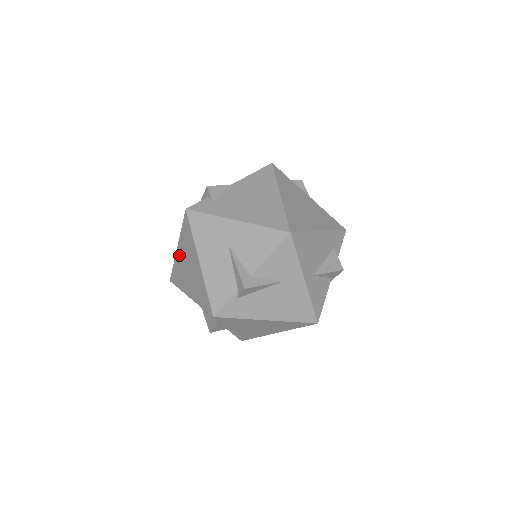
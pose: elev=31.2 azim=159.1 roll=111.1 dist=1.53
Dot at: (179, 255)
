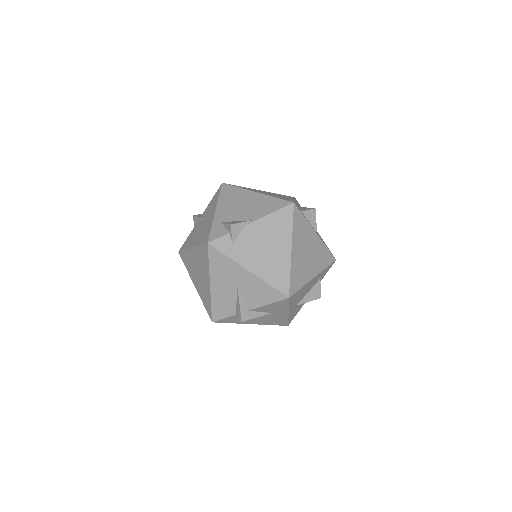
Dot at: (192, 255)
